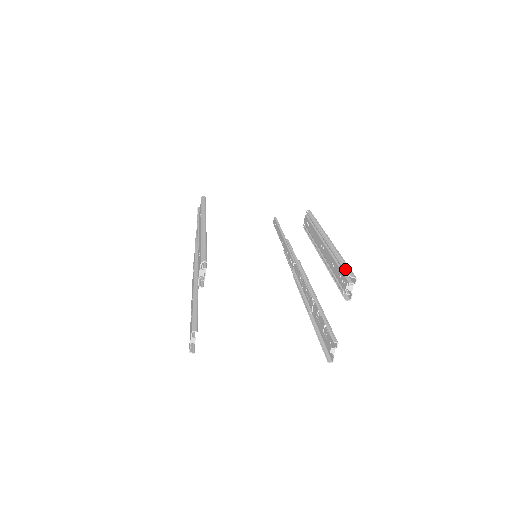
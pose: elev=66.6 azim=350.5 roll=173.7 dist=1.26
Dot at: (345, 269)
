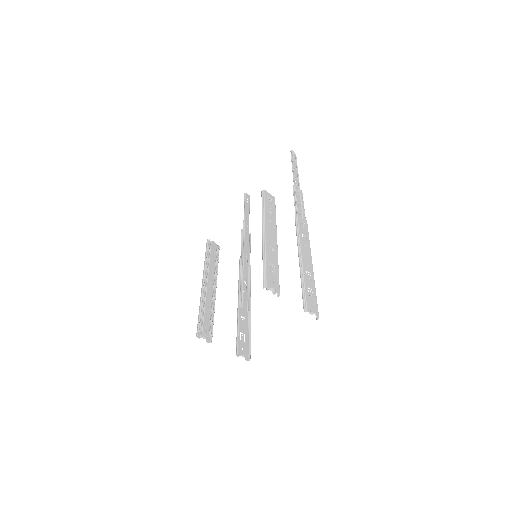
Dot at: (264, 277)
